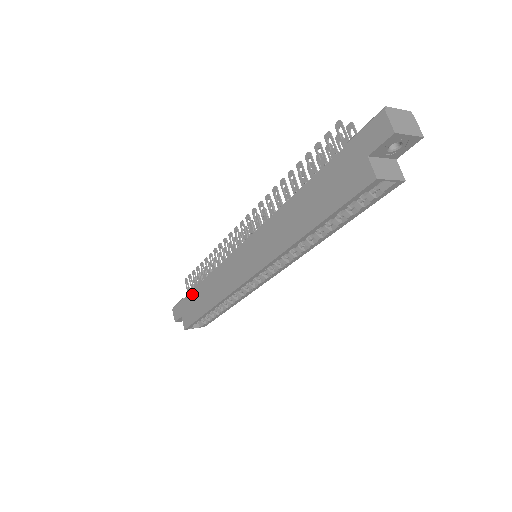
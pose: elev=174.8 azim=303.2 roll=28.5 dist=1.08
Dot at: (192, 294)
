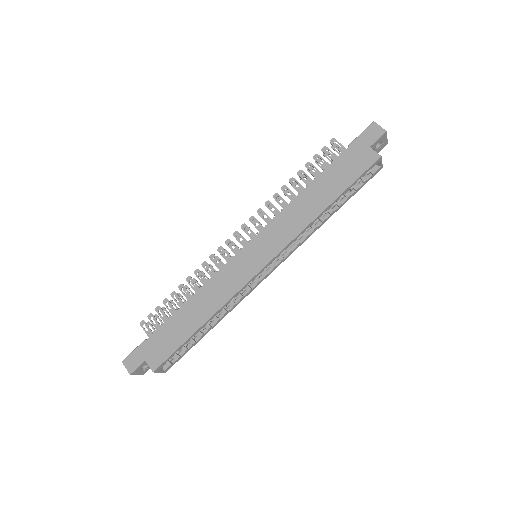
Dot at: (166, 325)
